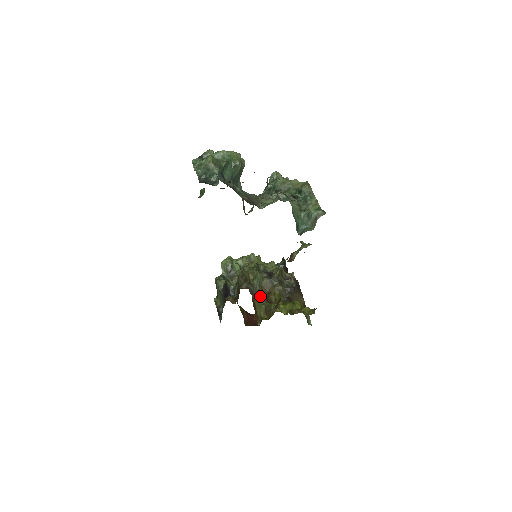
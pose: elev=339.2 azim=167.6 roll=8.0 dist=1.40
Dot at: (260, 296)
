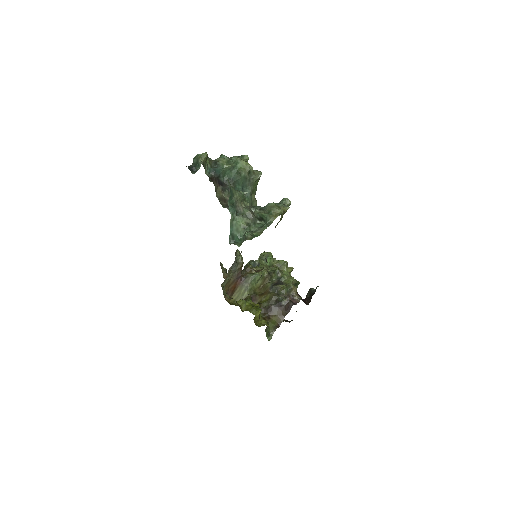
Dot at: (247, 288)
